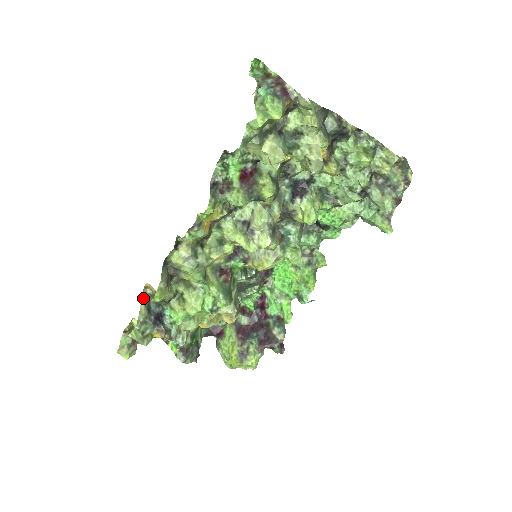
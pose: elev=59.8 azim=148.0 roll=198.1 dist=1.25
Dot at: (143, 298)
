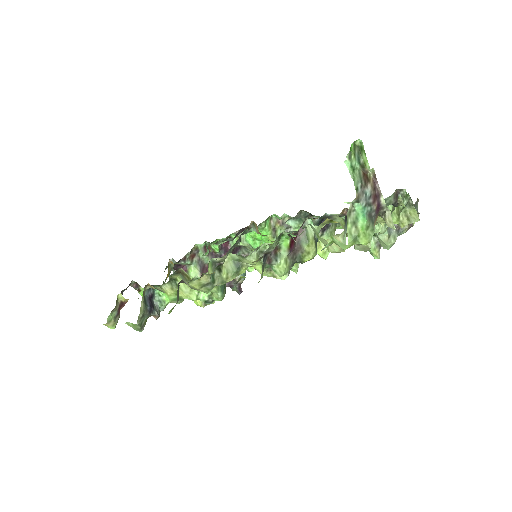
Dot at: (143, 296)
